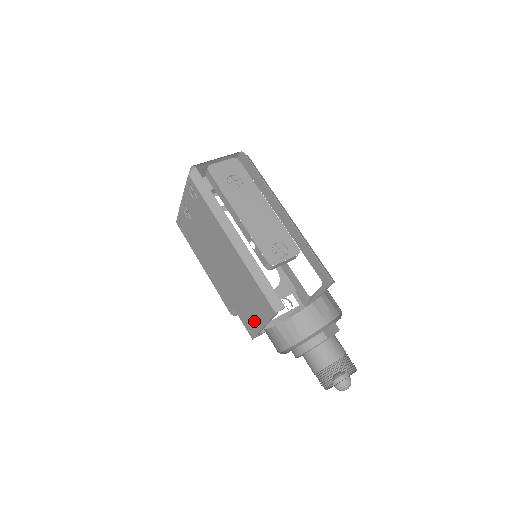
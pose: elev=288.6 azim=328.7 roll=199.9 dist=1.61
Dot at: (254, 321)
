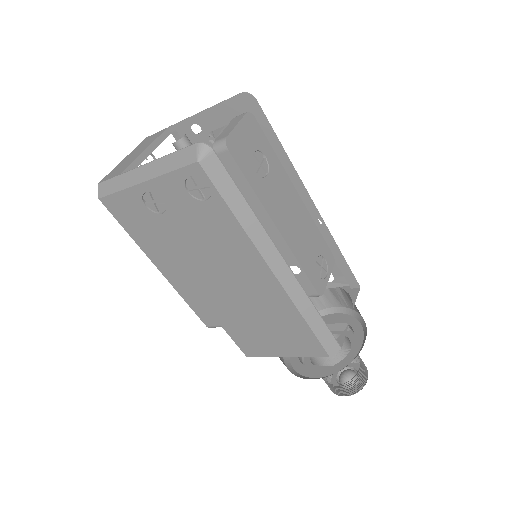
Dot at: (268, 348)
